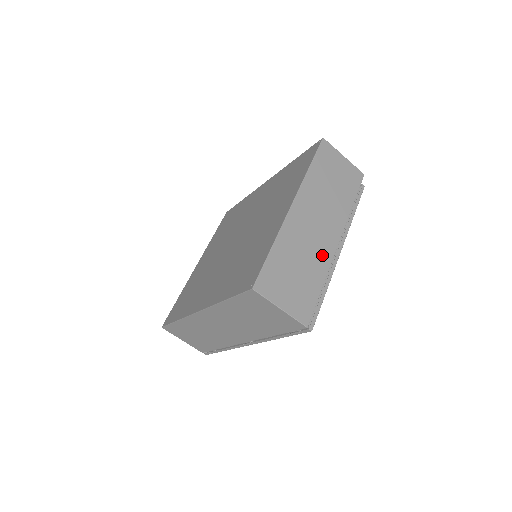
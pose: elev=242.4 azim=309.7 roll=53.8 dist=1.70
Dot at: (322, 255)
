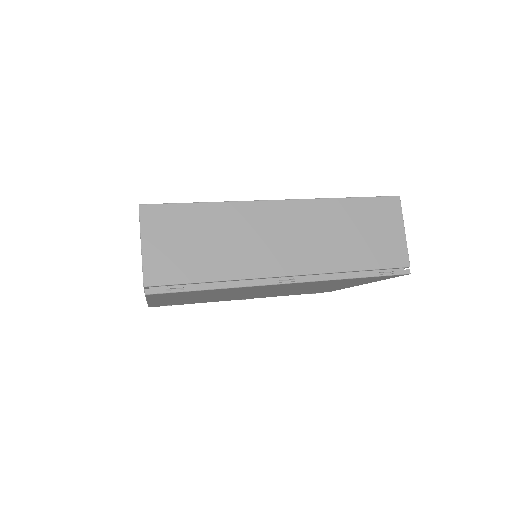
Dot at: occluded
